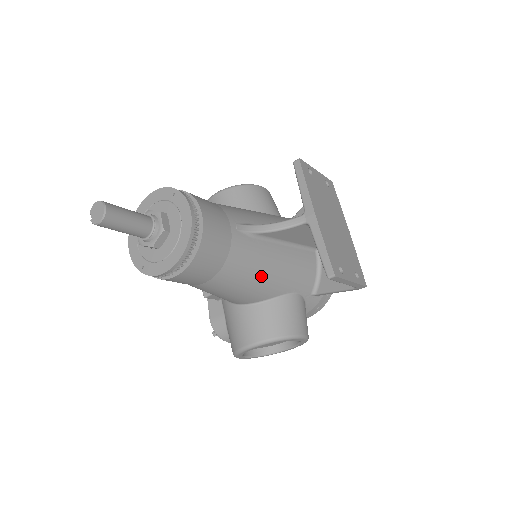
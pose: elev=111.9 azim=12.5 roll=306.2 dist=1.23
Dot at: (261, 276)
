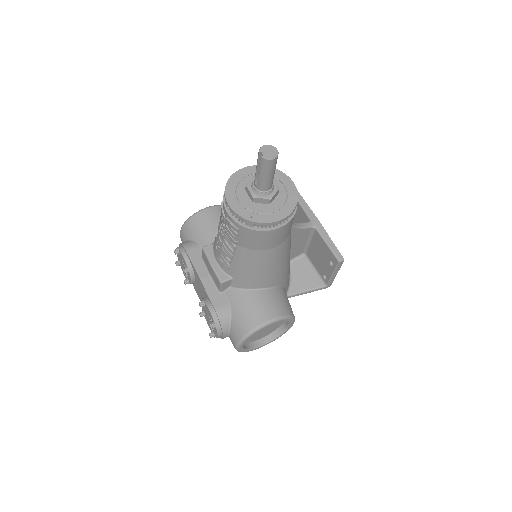
Dot at: (287, 260)
